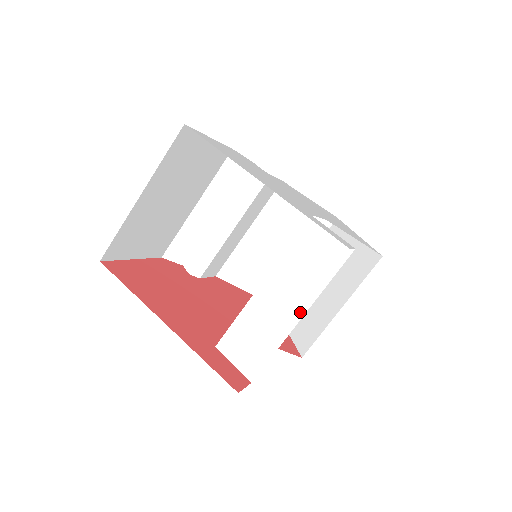
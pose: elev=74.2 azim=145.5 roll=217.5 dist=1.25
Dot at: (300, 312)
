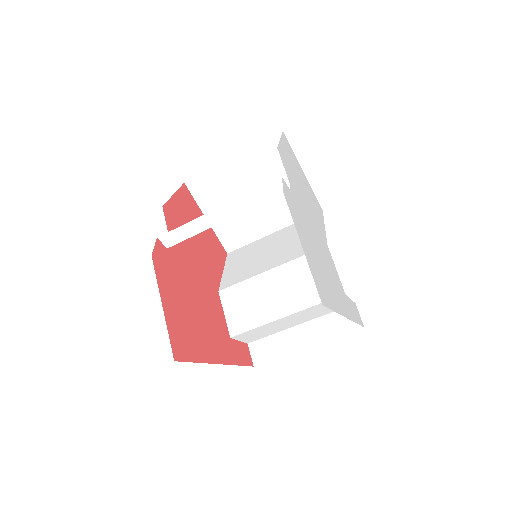
Dot at: (301, 323)
